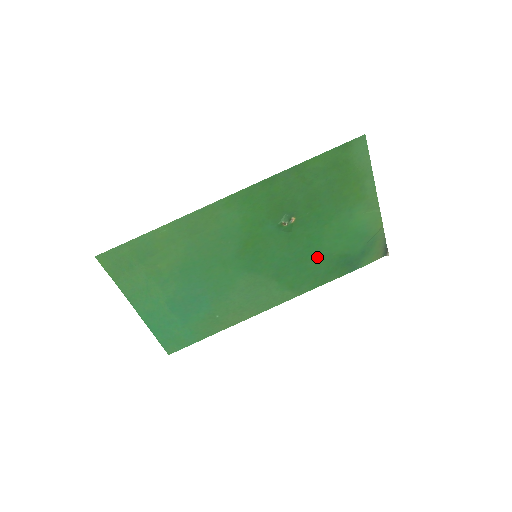
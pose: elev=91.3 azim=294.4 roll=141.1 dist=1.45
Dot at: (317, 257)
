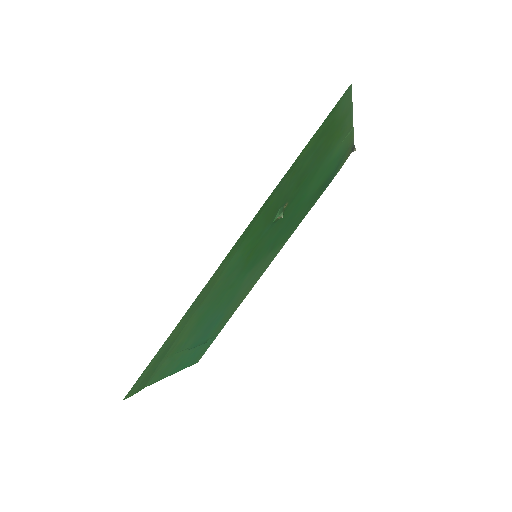
Dot at: (302, 206)
